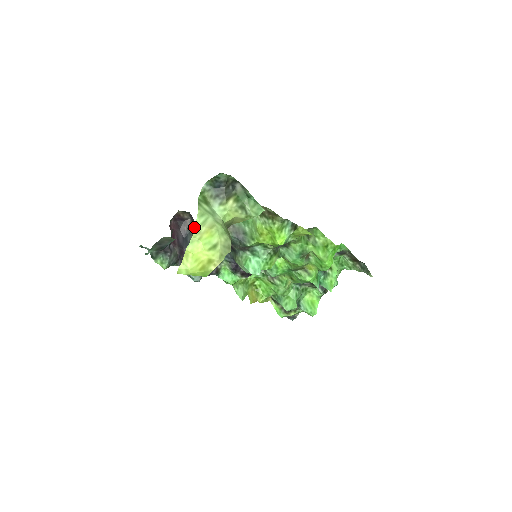
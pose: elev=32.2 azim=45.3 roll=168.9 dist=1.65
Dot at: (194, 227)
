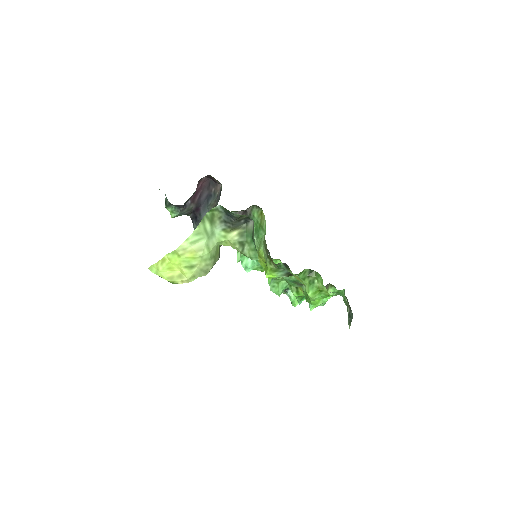
Dot at: (183, 242)
